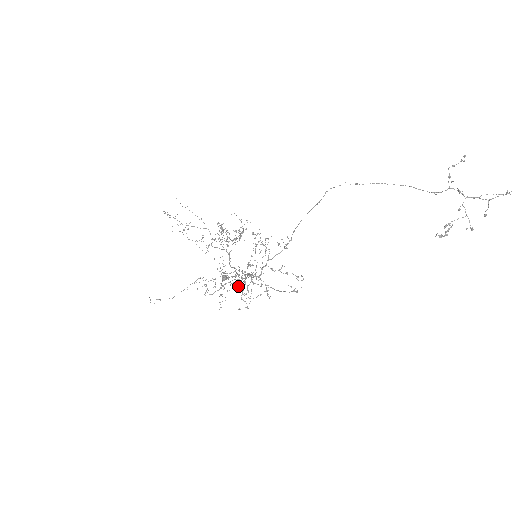
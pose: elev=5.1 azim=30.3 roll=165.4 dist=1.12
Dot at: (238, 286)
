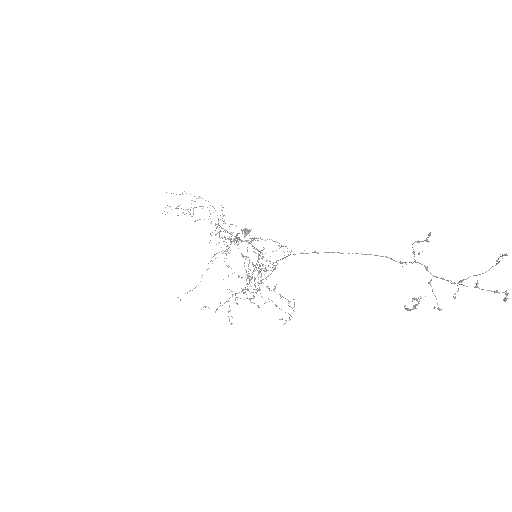
Dot at: (245, 292)
